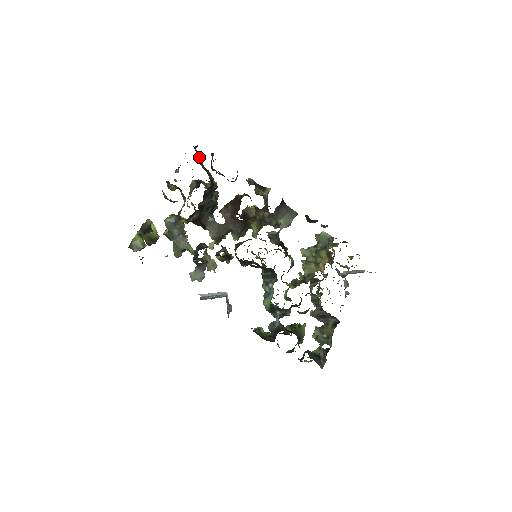
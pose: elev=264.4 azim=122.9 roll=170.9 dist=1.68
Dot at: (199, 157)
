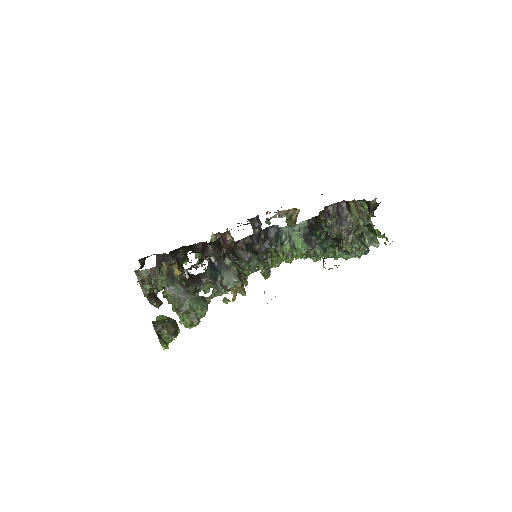
Dot at: occluded
